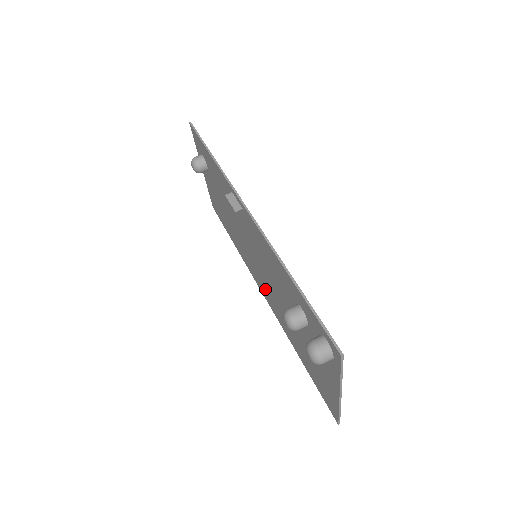
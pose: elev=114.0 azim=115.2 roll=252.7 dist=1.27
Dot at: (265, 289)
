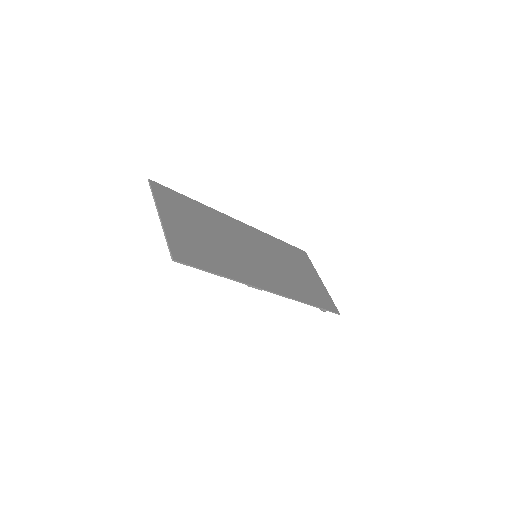
Dot at: (252, 238)
